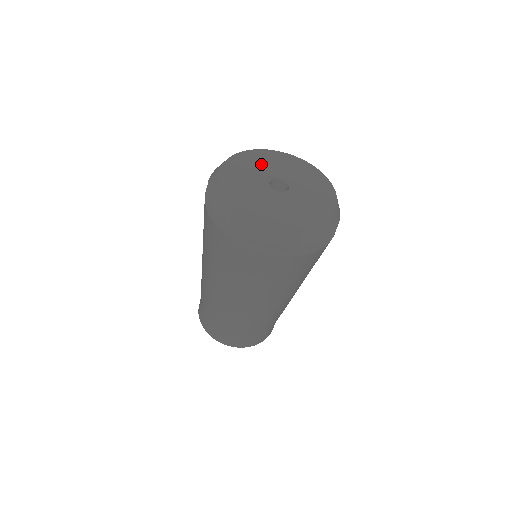
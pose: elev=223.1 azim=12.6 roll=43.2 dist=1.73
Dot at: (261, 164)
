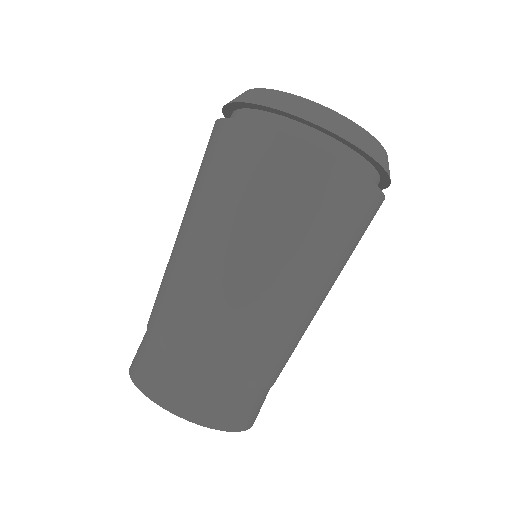
Dot at: occluded
